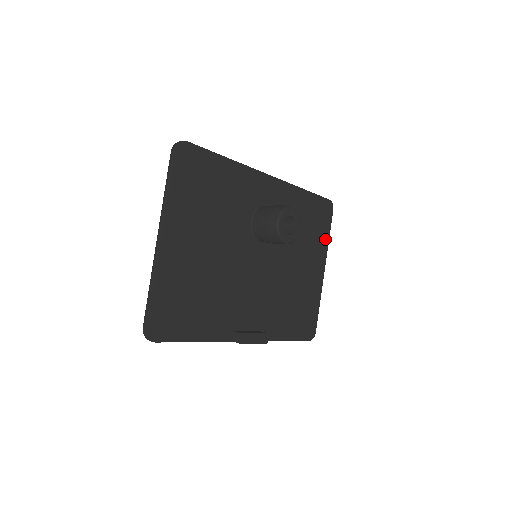
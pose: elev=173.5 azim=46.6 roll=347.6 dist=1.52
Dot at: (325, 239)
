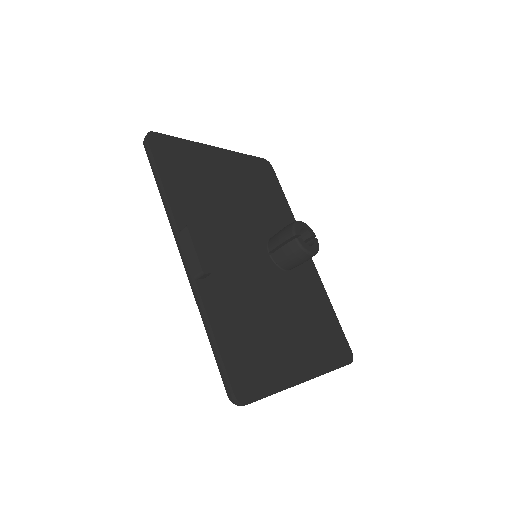
Dot at: (327, 363)
